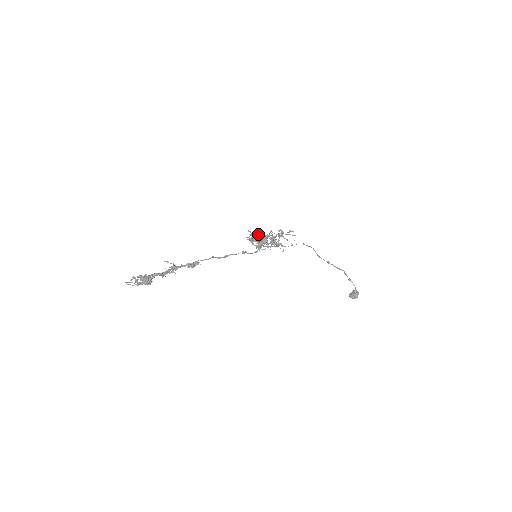
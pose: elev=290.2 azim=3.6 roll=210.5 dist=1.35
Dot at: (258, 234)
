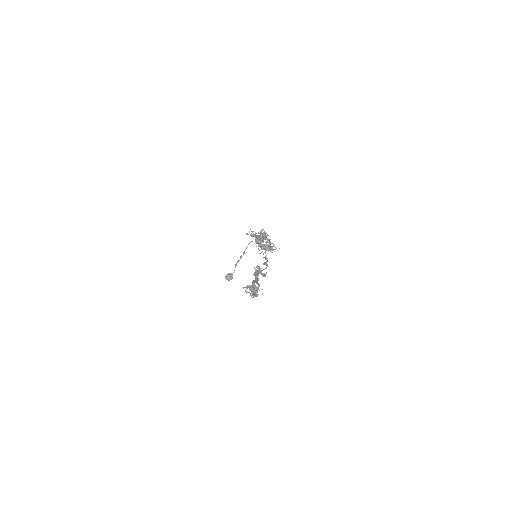
Dot at: occluded
